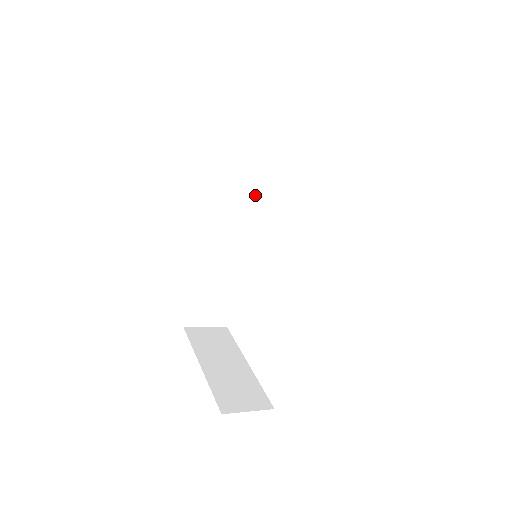
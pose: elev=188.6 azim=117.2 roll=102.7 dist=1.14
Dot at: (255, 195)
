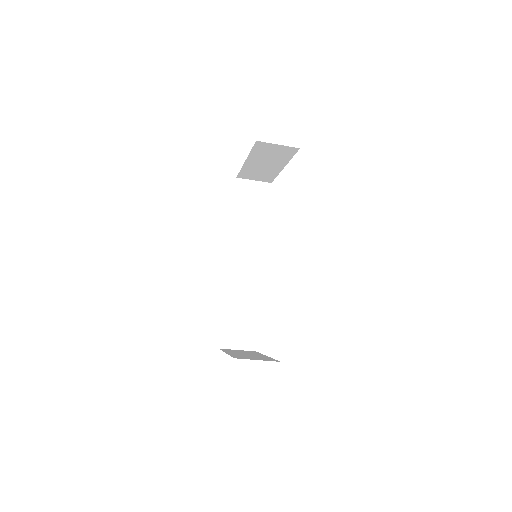
Dot at: (261, 238)
